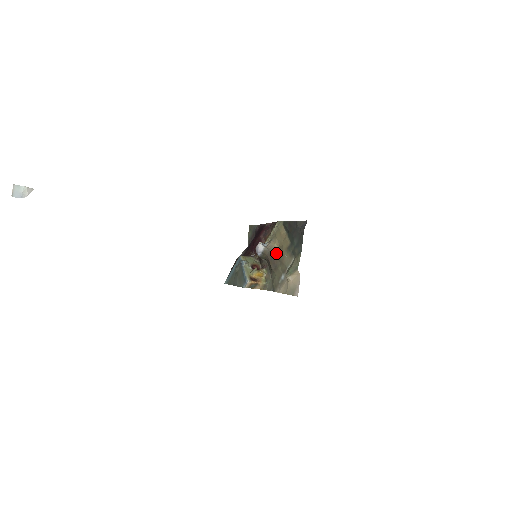
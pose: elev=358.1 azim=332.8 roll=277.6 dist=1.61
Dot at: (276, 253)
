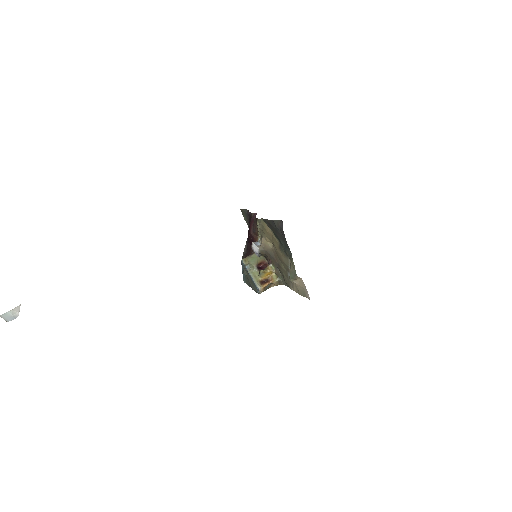
Dot at: (272, 251)
